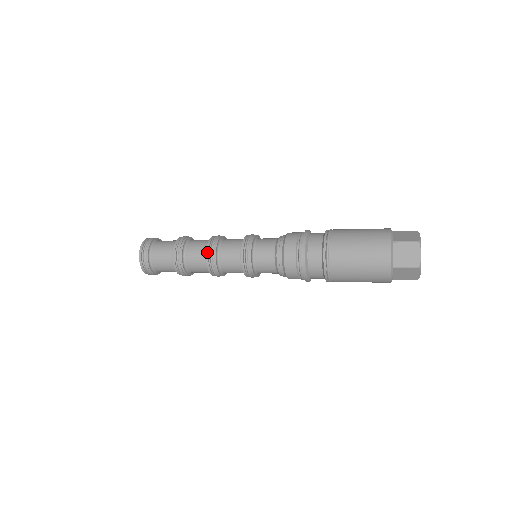
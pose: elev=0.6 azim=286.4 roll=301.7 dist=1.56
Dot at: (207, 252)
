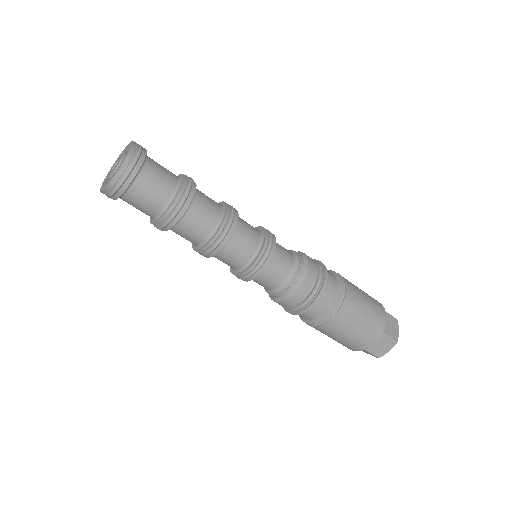
Dot at: (223, 202)
